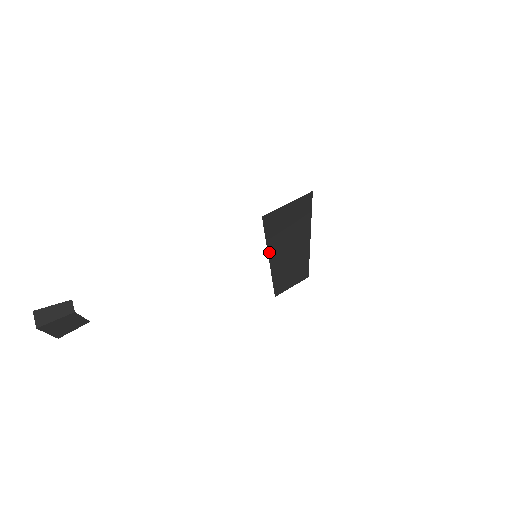
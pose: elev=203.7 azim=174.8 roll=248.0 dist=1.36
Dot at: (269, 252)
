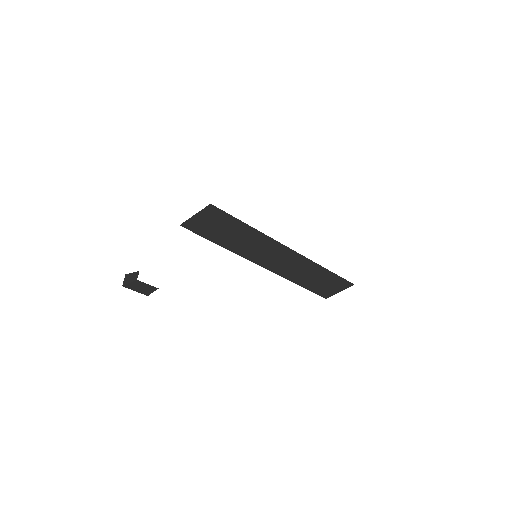
Dot at: (241, 255)
